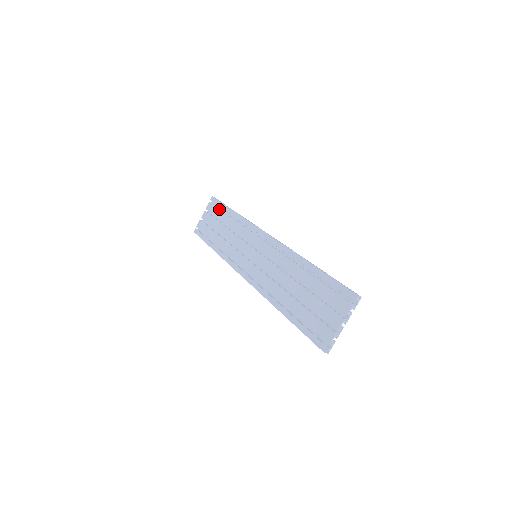
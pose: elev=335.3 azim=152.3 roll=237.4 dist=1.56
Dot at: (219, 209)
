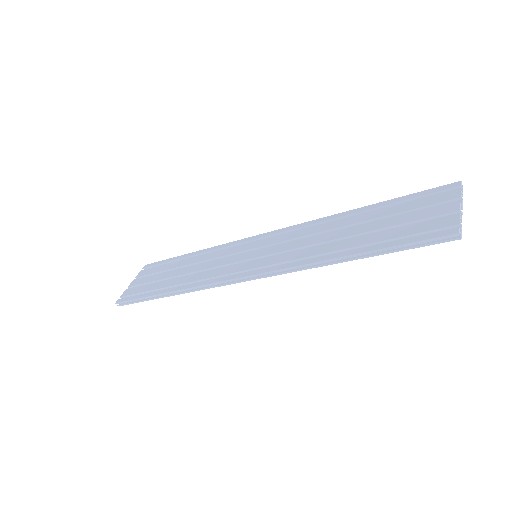
Dot at: (164, 264)
